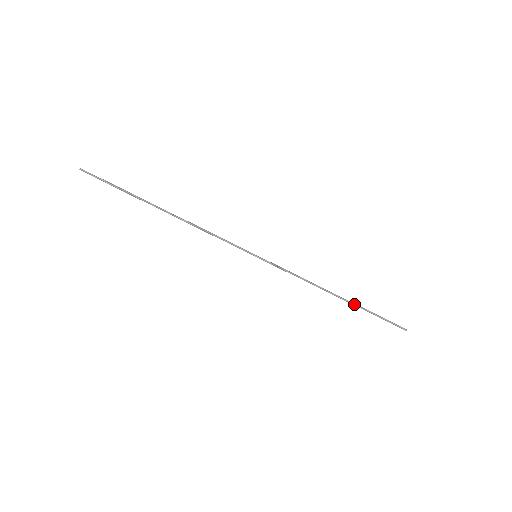
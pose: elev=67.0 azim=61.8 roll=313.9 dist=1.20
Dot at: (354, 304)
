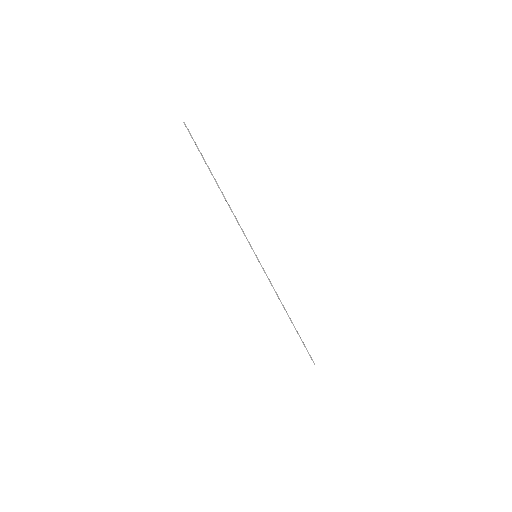
Dot at: (294, 327)
